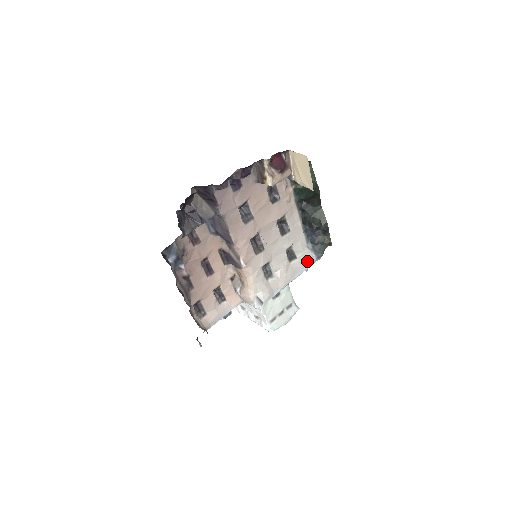
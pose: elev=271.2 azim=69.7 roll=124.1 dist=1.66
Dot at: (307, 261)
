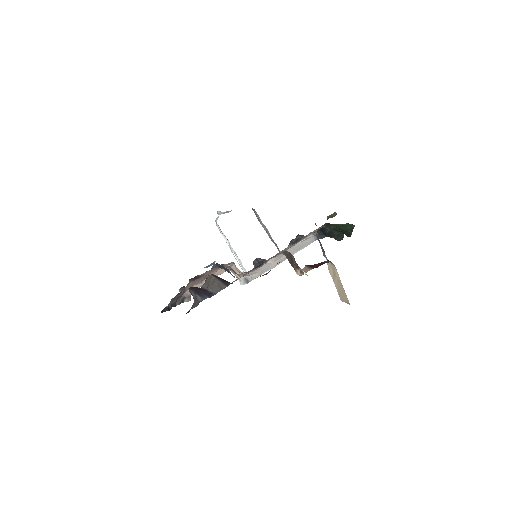
Dot at: (306, 243)
